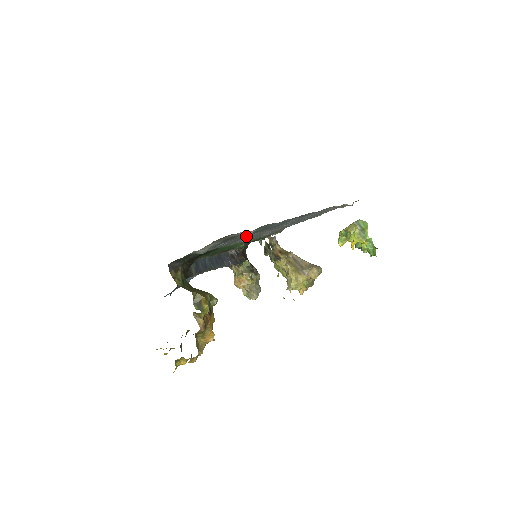
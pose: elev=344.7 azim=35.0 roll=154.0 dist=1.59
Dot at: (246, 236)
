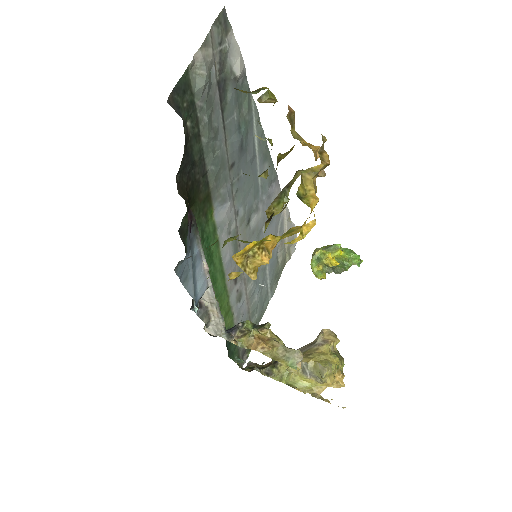
Dot at: (230, 181)
